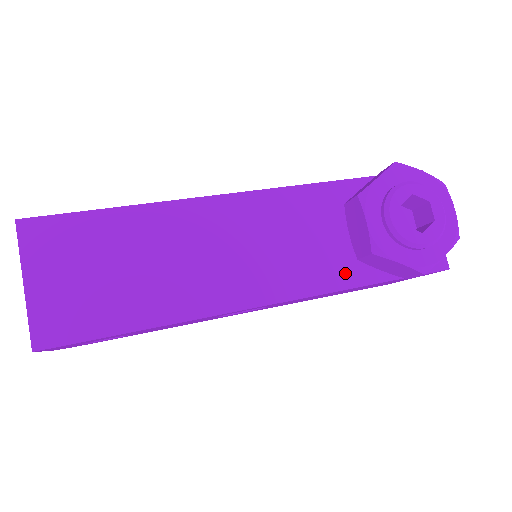
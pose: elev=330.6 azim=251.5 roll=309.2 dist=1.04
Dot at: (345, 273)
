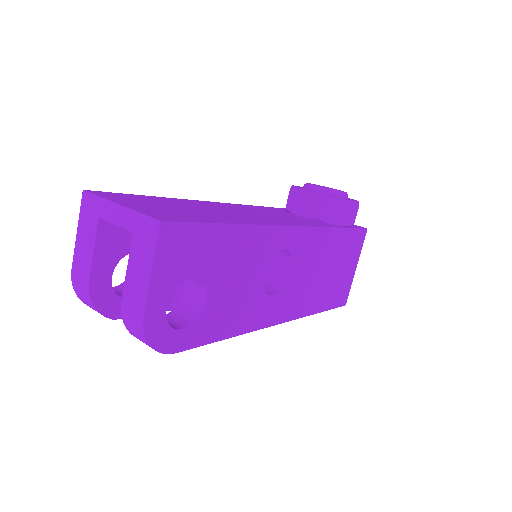
Dot at: (320, 224)
